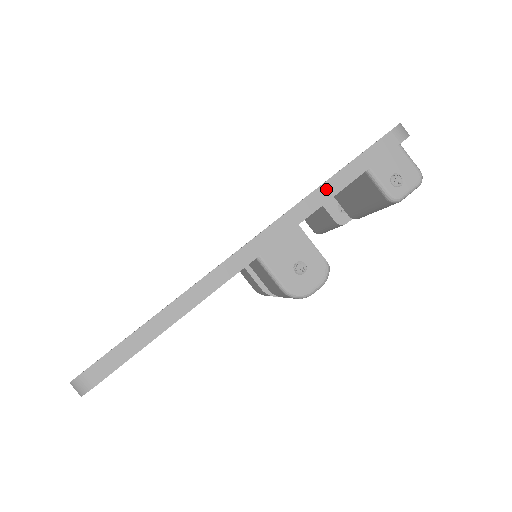
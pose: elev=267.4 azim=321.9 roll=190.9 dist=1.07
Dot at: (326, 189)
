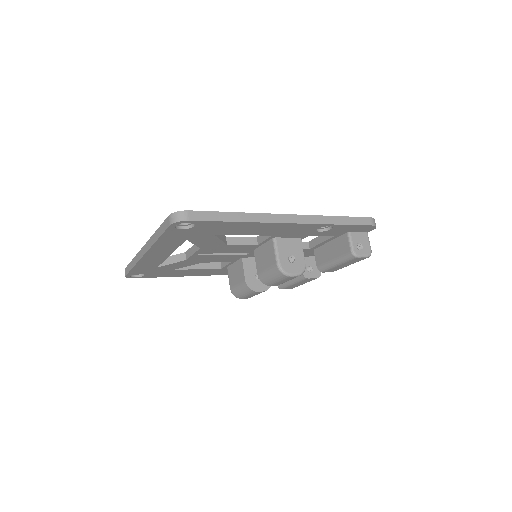
Dot at: (333, 219)
